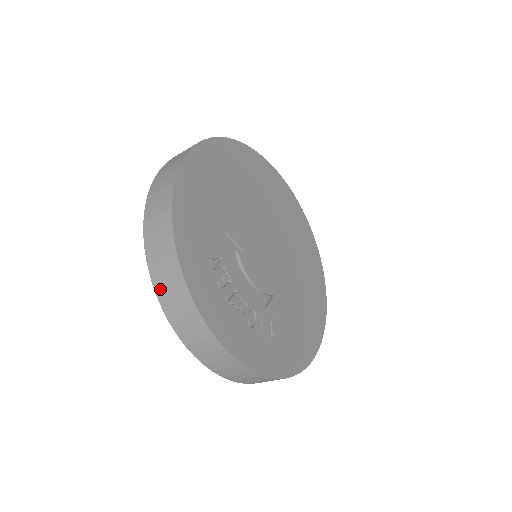
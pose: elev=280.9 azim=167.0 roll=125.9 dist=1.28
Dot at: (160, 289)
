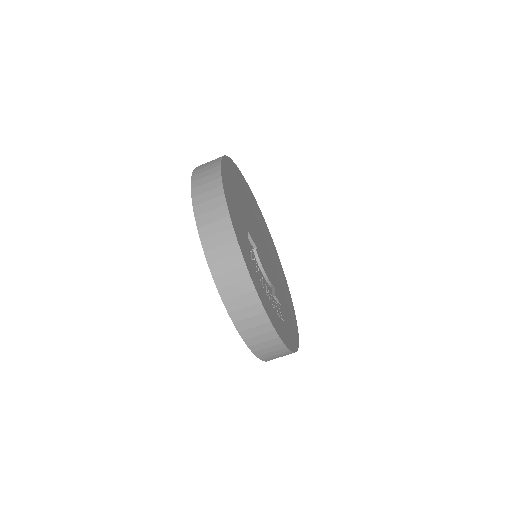
Dot at: (218, 273)
